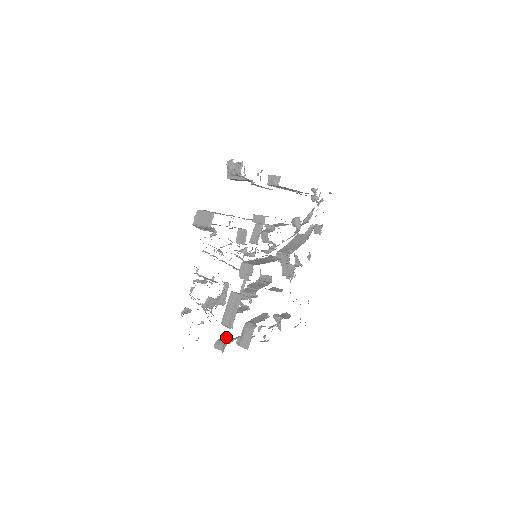
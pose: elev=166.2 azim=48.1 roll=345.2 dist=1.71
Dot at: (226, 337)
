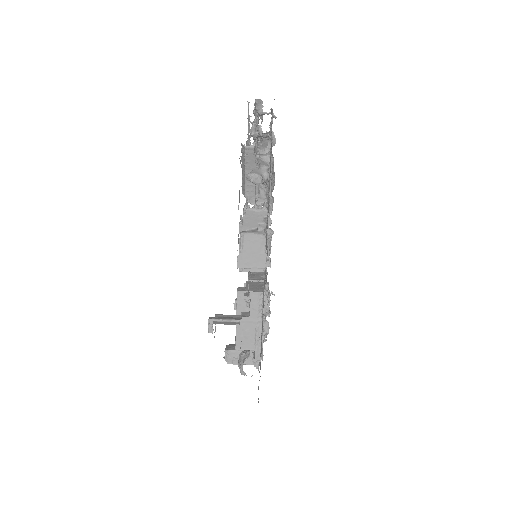
Dot at: occluded
